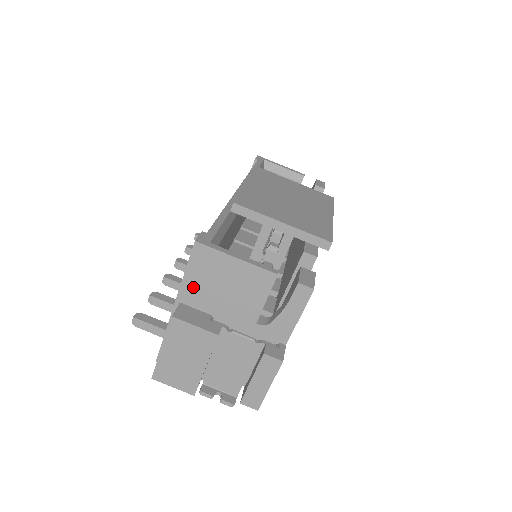
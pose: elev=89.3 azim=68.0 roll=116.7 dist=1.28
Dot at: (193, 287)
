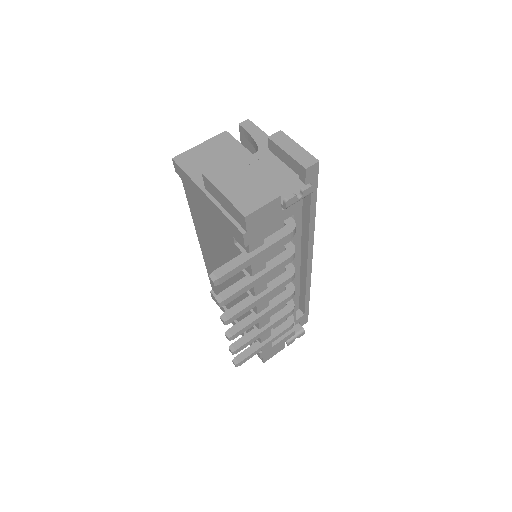
Dot at: (200, 175)
